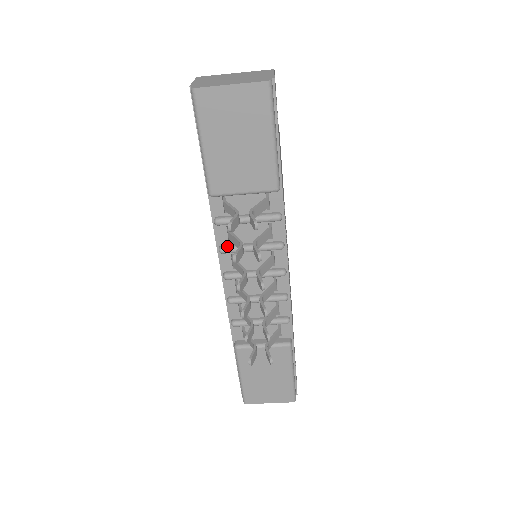
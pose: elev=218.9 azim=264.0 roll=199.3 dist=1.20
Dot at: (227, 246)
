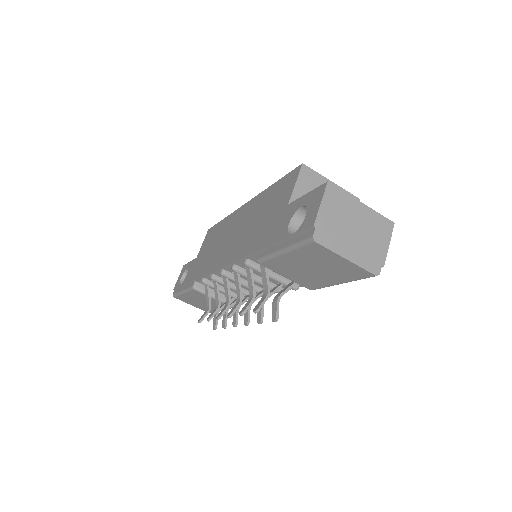
Dot at: (241, 270)
